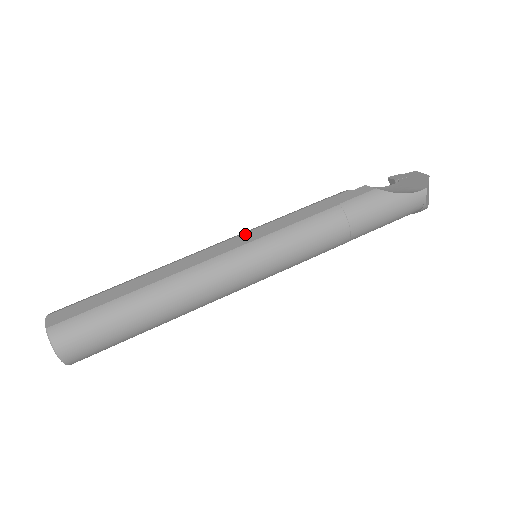
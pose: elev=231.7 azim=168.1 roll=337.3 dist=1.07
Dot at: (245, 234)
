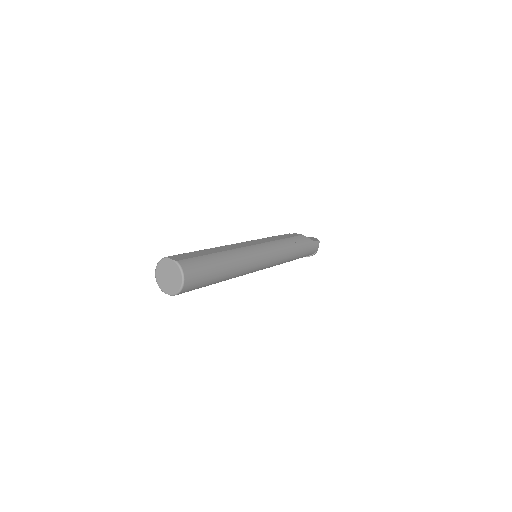
Dot at: (254, 240)
